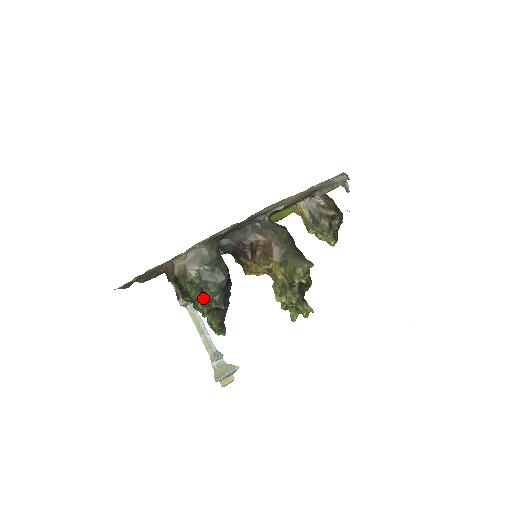
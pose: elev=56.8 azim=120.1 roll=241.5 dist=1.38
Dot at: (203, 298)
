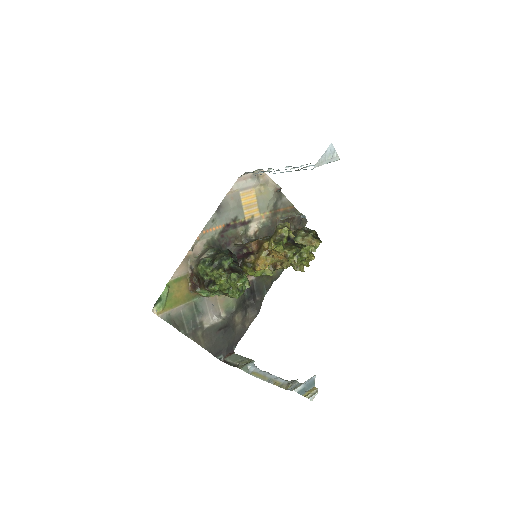
Dot at: (215, 263)
